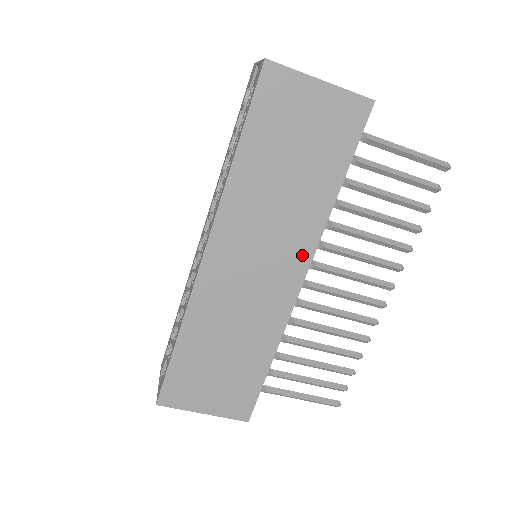
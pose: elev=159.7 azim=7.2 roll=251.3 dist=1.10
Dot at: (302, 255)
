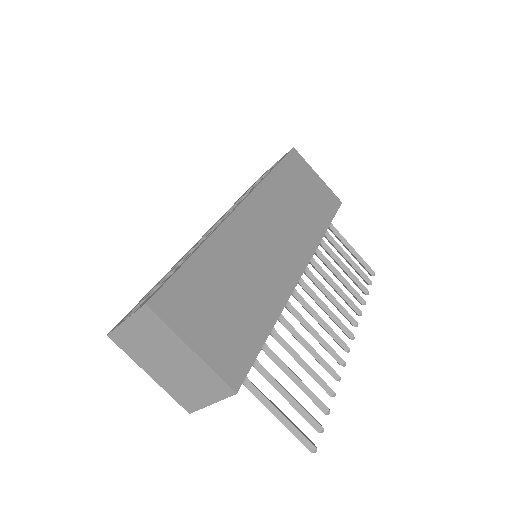
Dot at: (303, 253)
